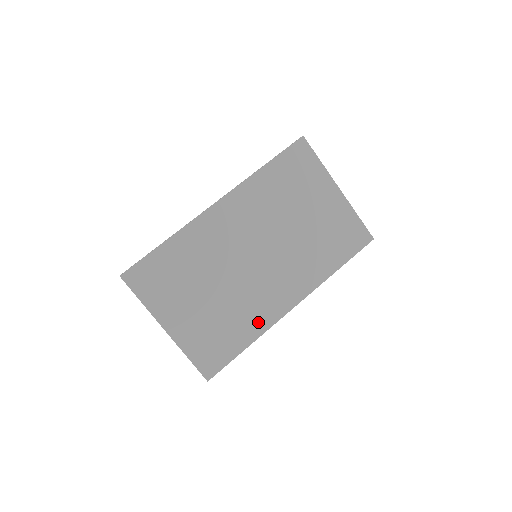
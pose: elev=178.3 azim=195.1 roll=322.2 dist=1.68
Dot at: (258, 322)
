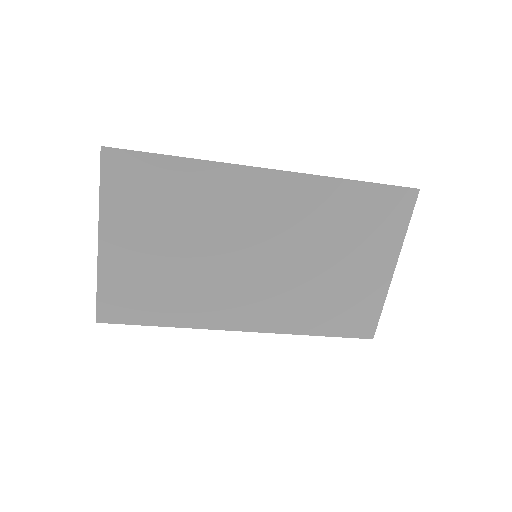
Dot at: (196, 314)
